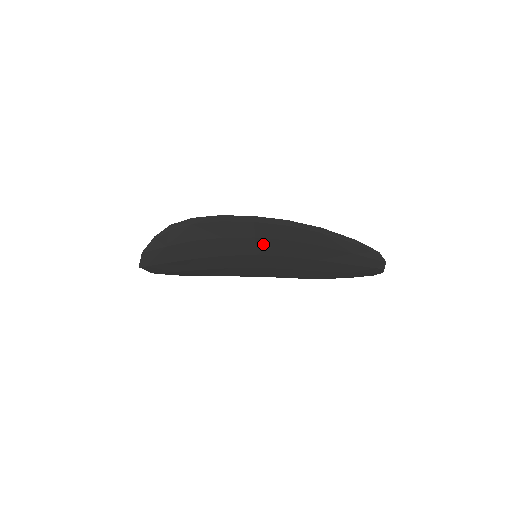
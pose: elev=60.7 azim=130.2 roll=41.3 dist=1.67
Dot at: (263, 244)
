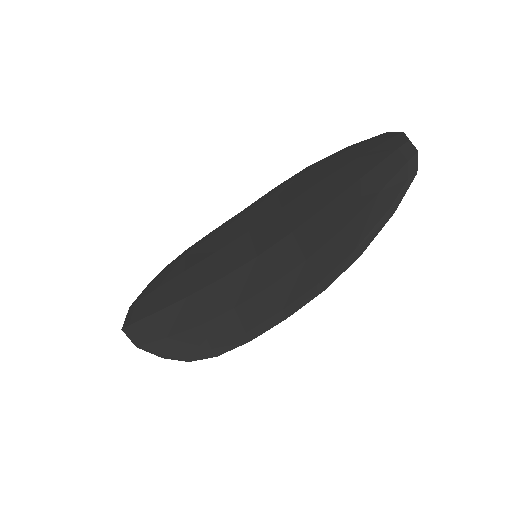
Dot at: (260, 234)
